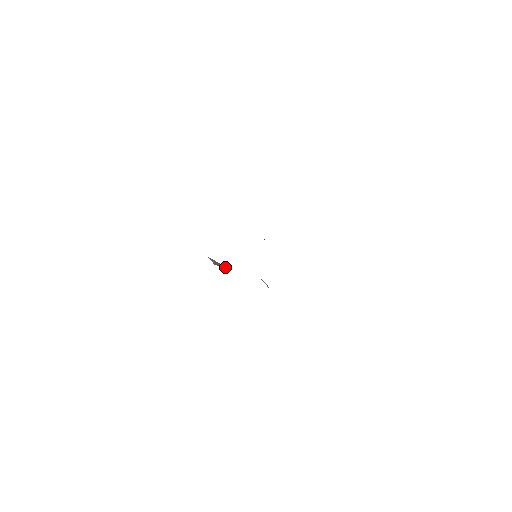
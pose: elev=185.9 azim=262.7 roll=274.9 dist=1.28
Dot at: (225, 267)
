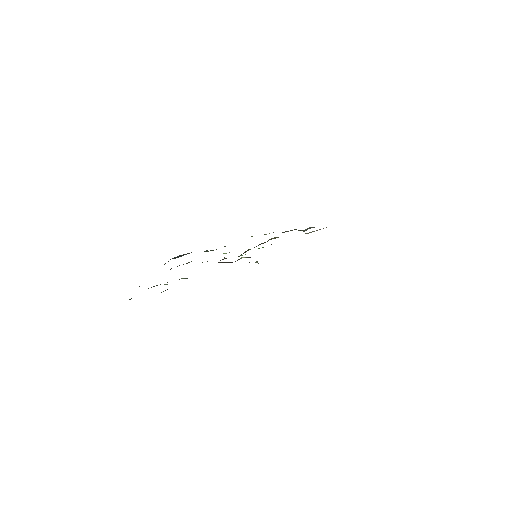
Dot at: (228, 262)
